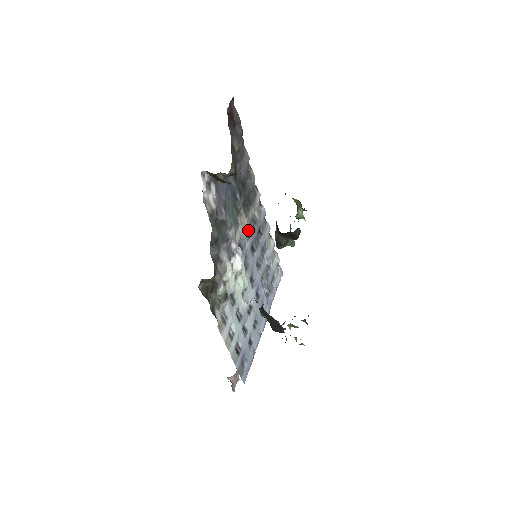
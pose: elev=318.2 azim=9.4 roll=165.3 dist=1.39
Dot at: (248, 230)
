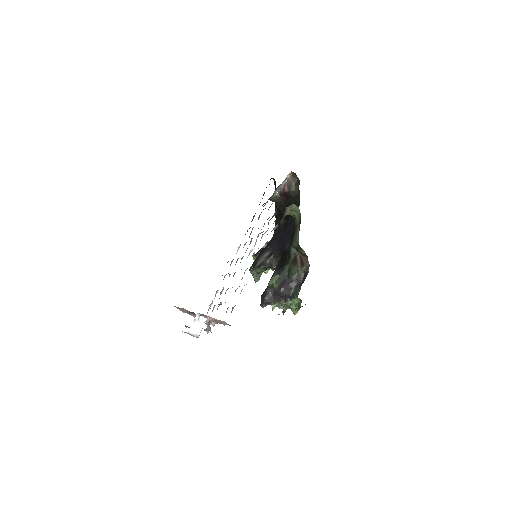
Dot at: (244, 245)
